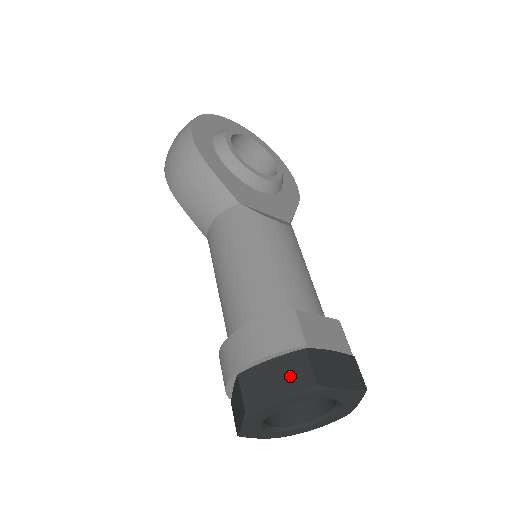
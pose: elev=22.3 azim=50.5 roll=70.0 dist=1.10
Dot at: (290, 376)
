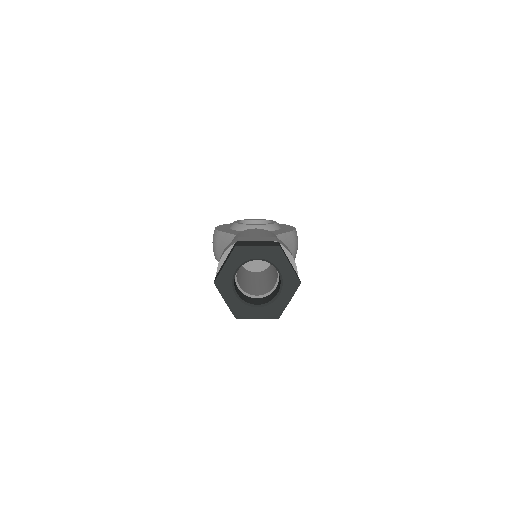
Dot at: occluded
